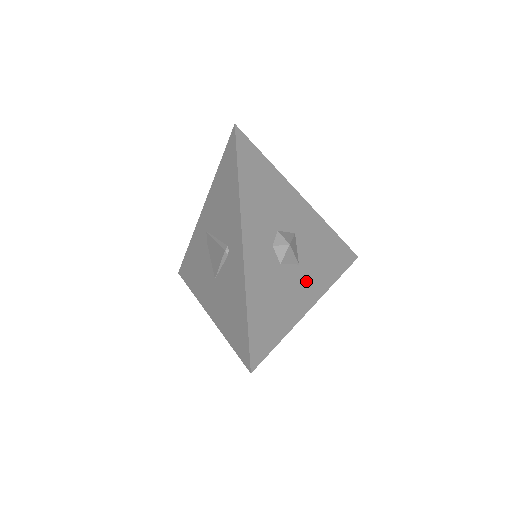
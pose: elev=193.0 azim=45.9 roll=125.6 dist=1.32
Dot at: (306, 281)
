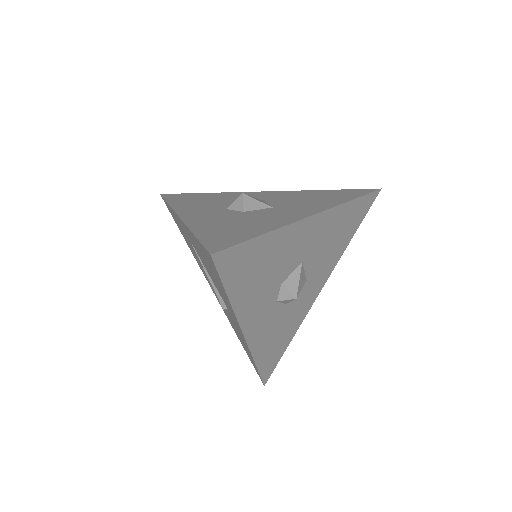
Dot at: (314, 283)
